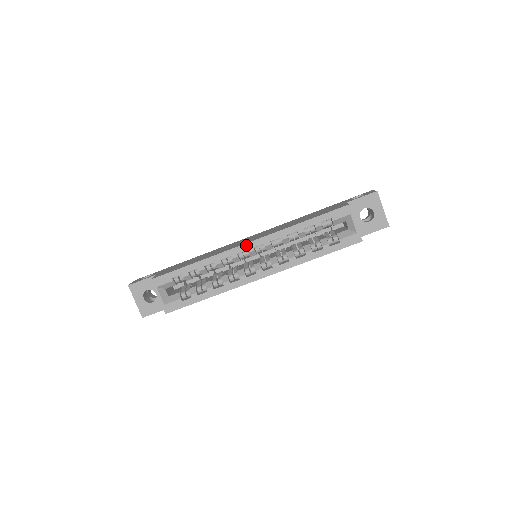
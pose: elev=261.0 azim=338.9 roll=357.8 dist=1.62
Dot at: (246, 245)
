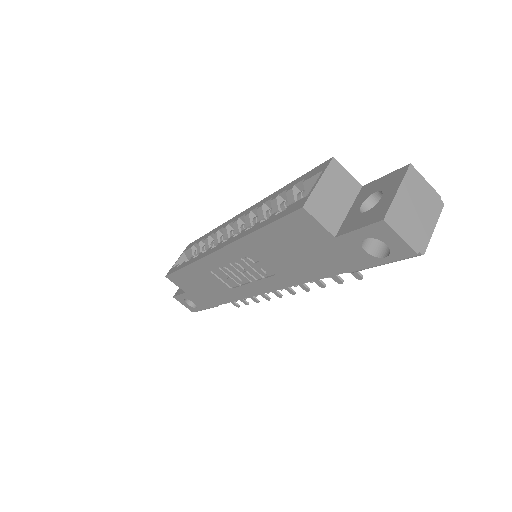
Dot at: (239, 215)
